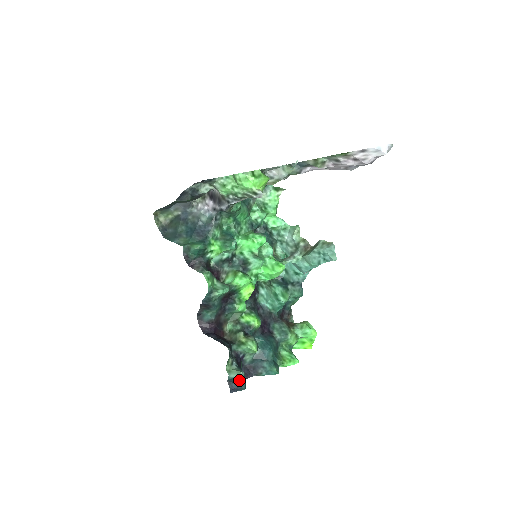
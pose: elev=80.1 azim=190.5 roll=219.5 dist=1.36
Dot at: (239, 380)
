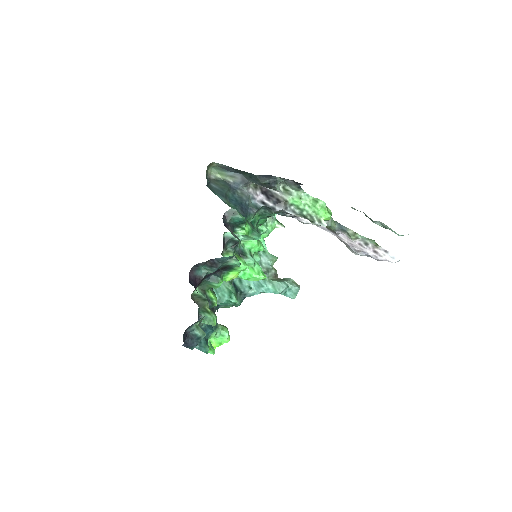
Dot at: (198, 339)
